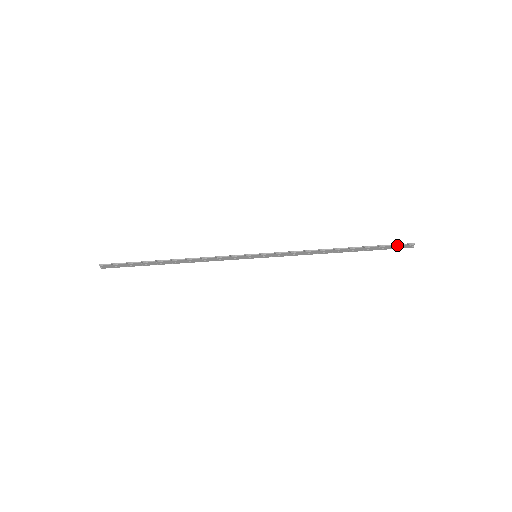
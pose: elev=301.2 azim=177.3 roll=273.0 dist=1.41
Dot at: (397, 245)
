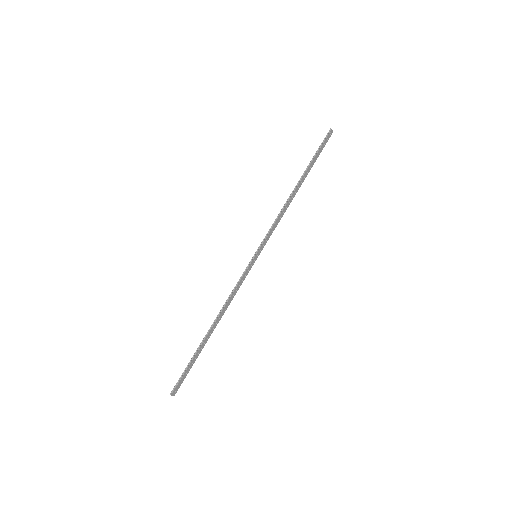
Dot at: (323, 142)
